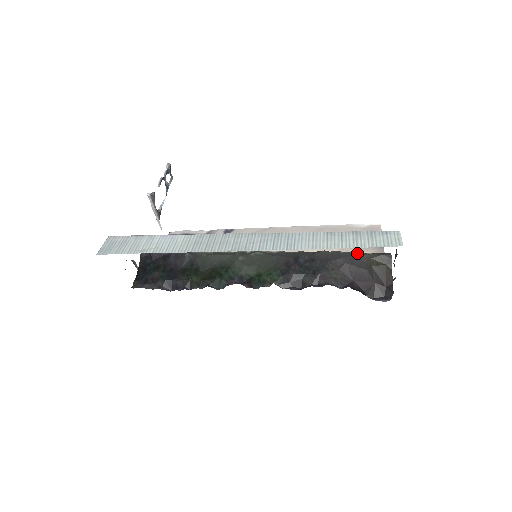
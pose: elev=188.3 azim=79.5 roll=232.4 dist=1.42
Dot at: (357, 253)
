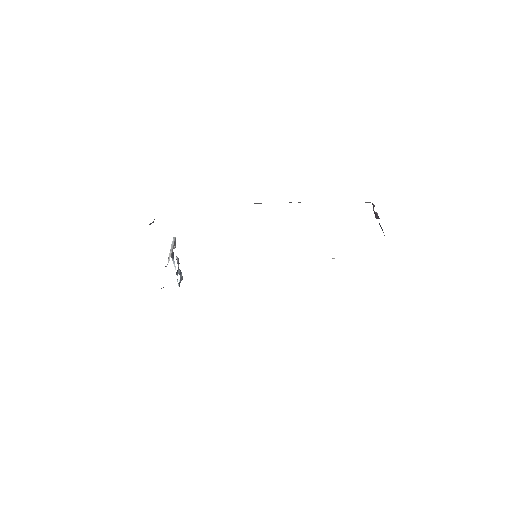
Dot at: occluded
